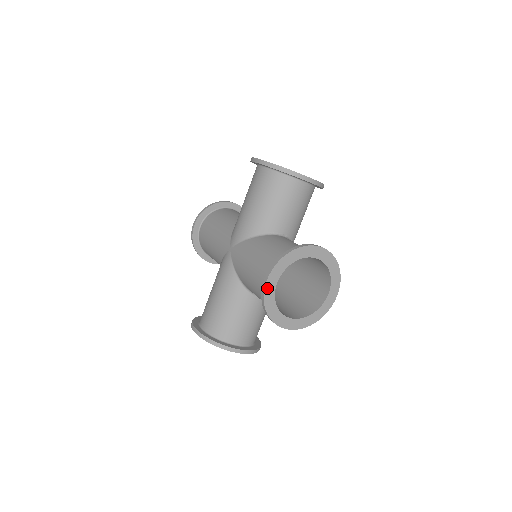
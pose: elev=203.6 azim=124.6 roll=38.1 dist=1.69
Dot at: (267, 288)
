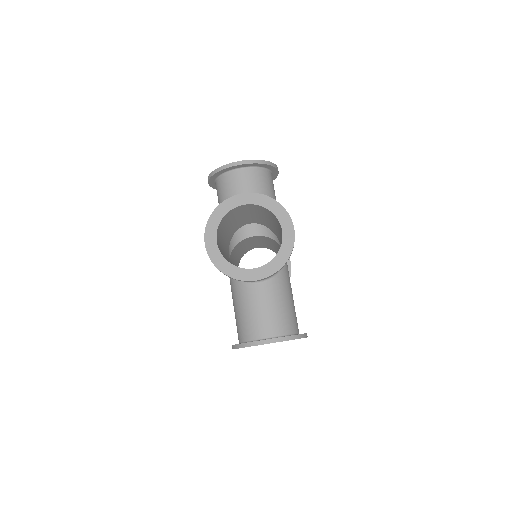
Dot at: (209, 251)
